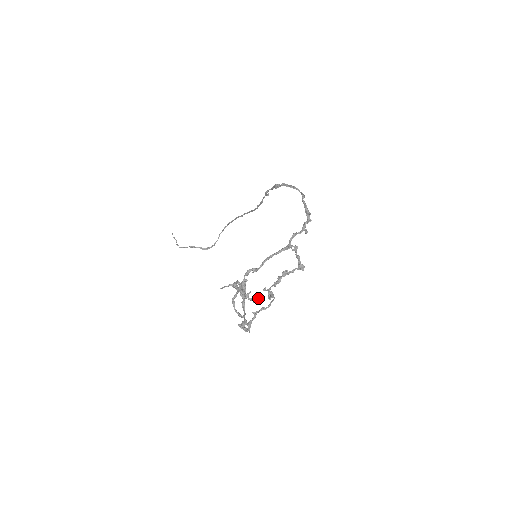
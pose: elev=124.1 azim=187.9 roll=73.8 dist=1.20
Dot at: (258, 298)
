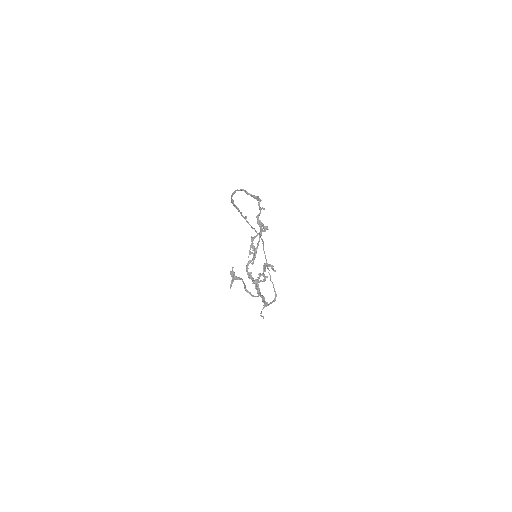
Dot at: (263, 276)
